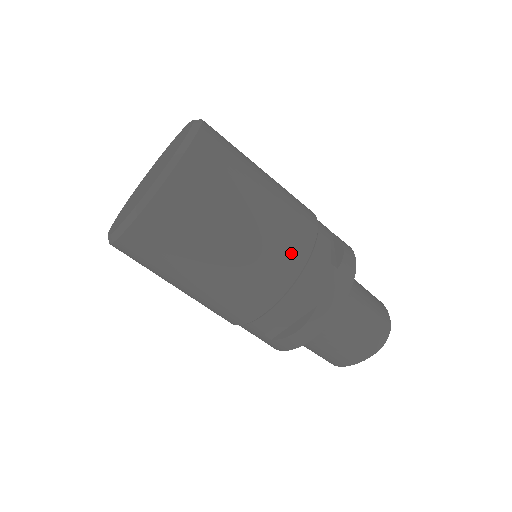
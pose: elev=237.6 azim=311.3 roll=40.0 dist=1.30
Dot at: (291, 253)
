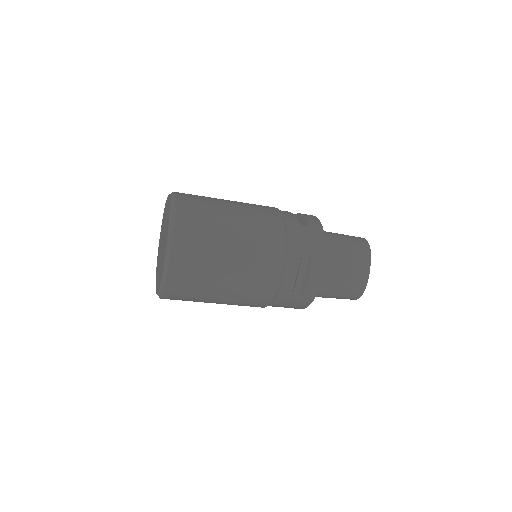
Dot at: (257, 303)
